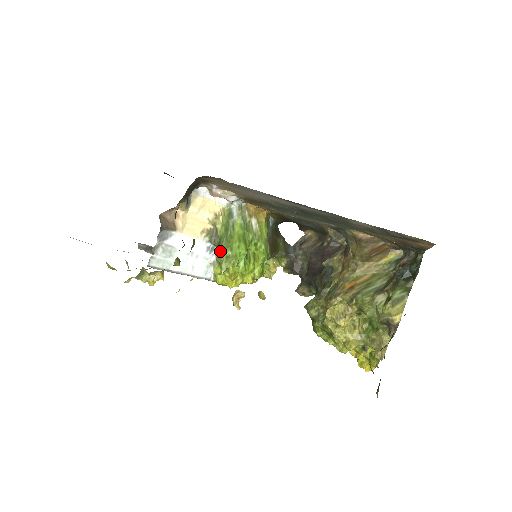
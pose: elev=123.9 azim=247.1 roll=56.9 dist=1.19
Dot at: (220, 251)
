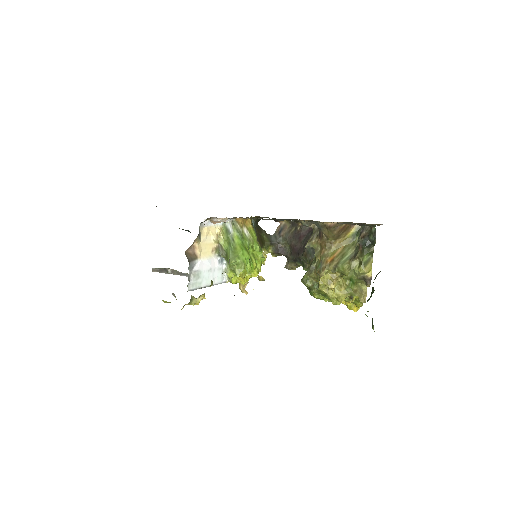
Dot at: (232, 262)
